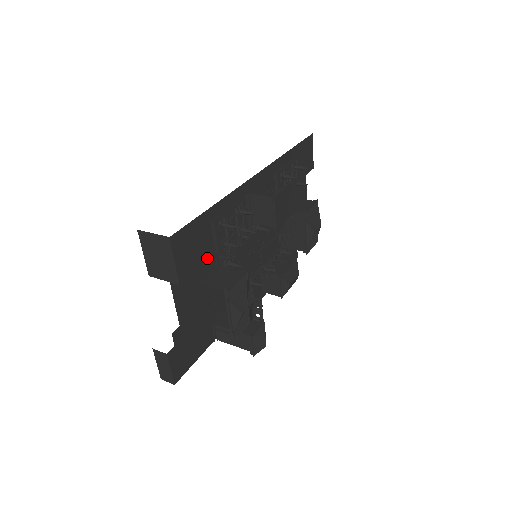
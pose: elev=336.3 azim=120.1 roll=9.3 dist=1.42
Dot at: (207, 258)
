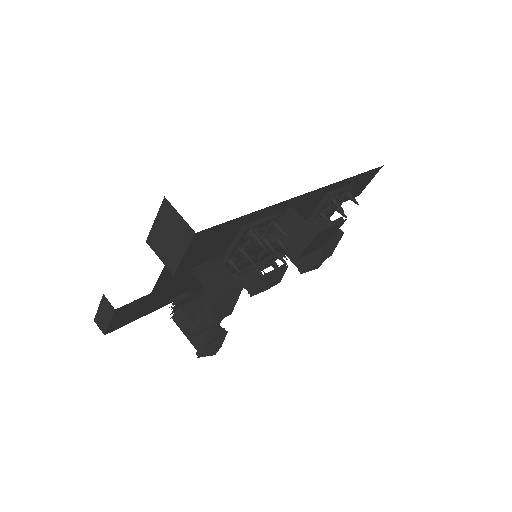
Dot at: (215, 256)
